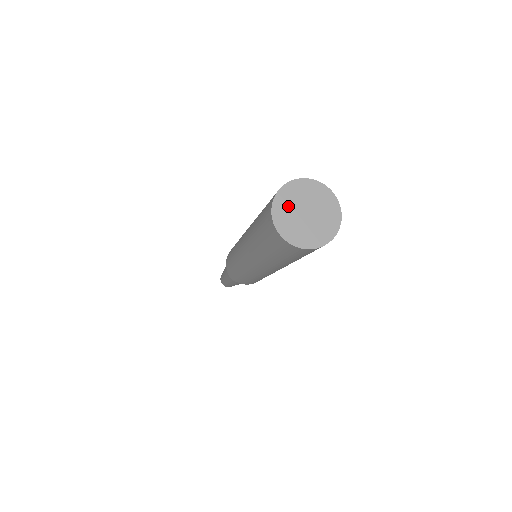
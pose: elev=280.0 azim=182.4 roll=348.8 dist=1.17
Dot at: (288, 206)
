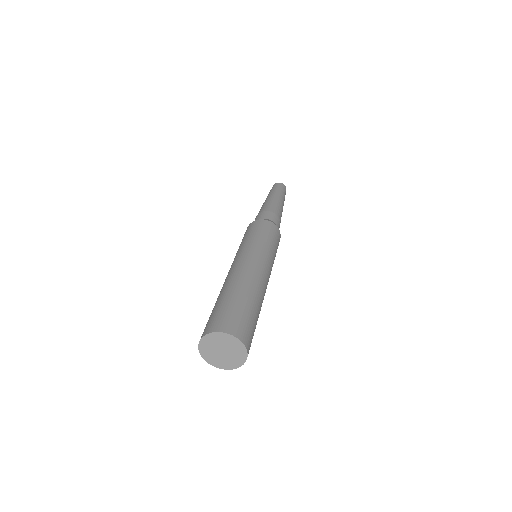
Dot at: (213, 342)
